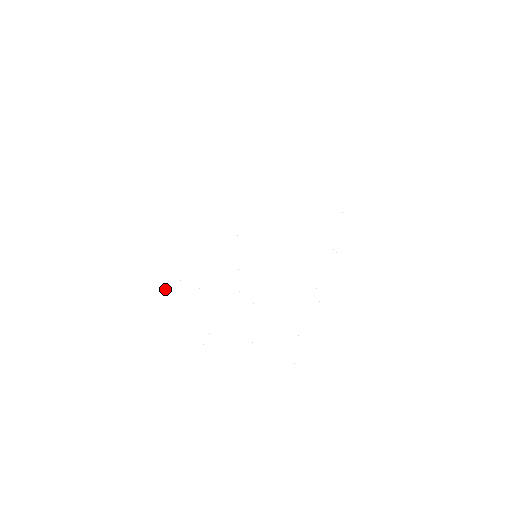
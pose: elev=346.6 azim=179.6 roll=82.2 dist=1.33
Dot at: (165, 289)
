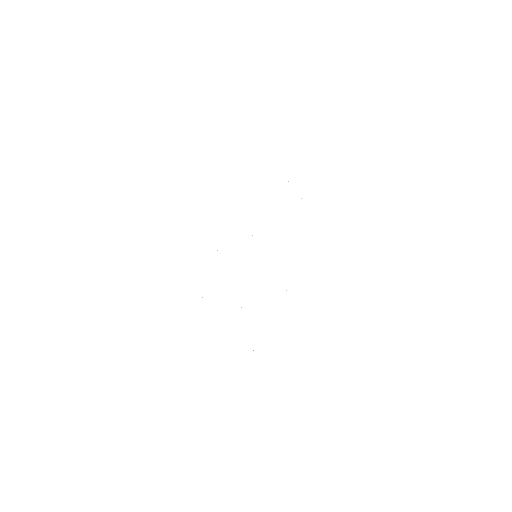
Dot at: (202, 297)
